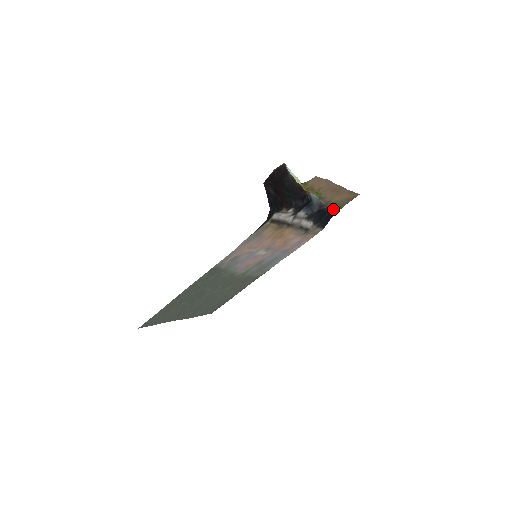
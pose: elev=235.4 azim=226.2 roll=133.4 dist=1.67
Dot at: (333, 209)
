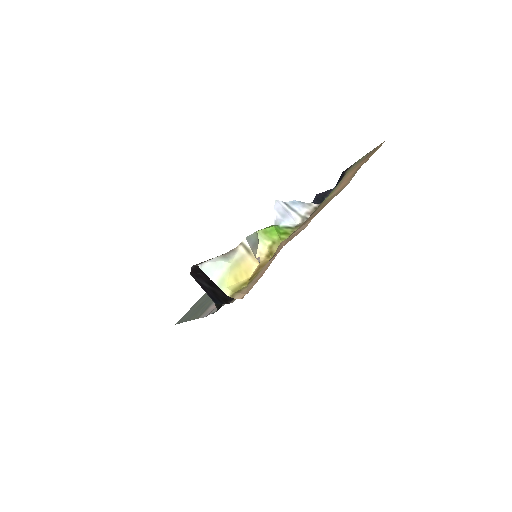
Dot at: (346, 169)
